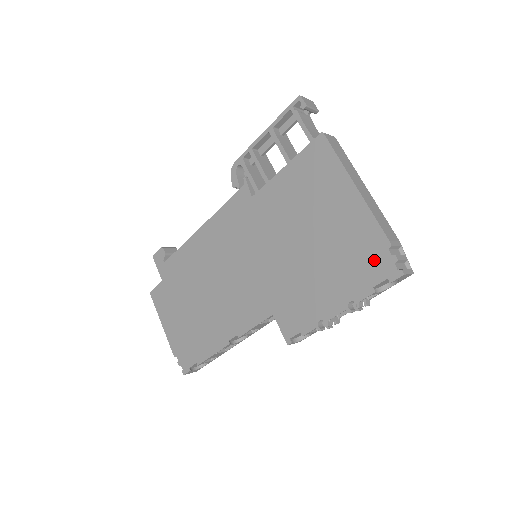
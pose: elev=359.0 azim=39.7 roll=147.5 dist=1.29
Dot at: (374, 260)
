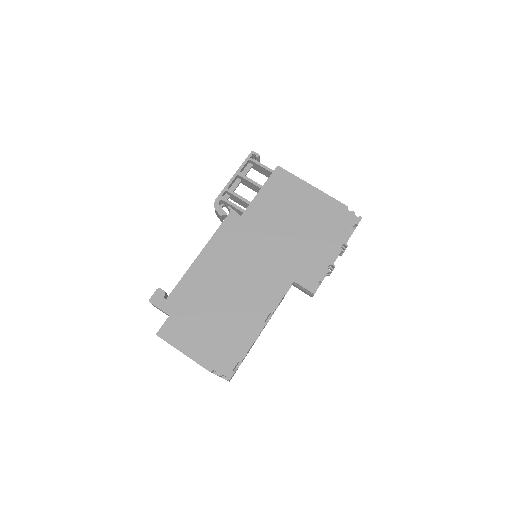
Dot at: (343, 218)
